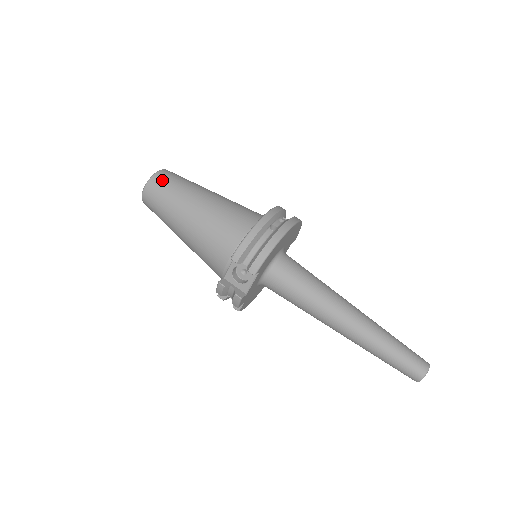
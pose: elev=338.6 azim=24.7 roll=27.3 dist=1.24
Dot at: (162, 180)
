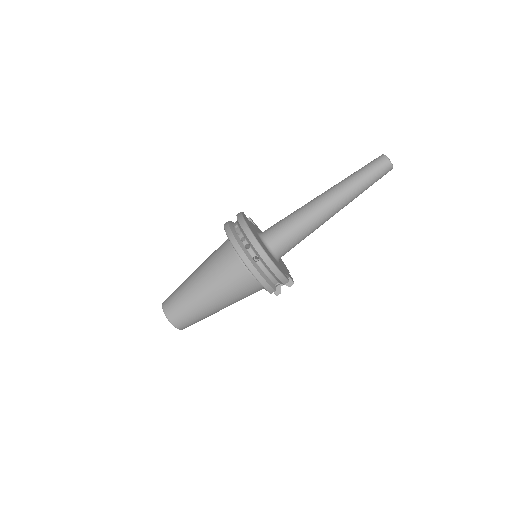
Dot at: (179, 319)
